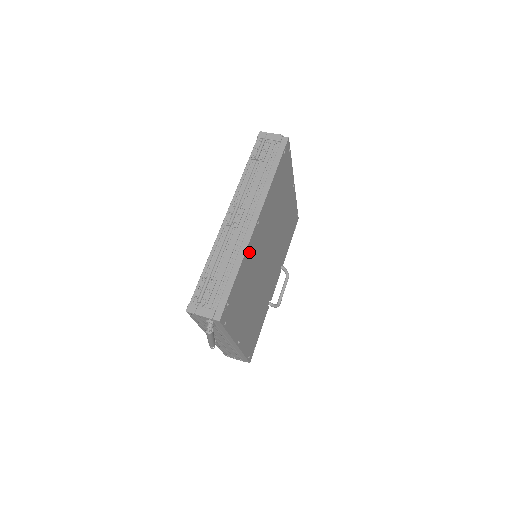
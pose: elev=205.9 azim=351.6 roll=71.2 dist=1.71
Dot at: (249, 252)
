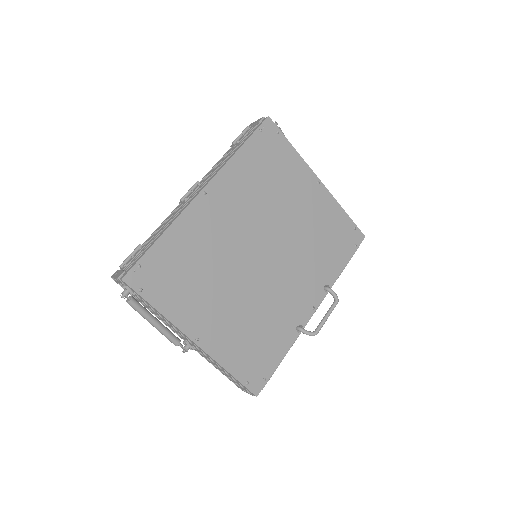
Dot at: (190, 223)
